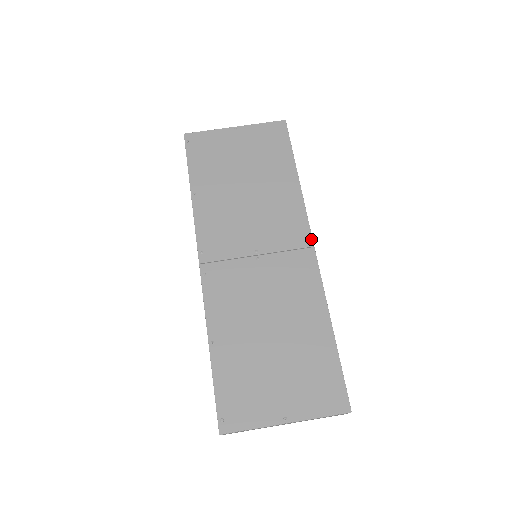
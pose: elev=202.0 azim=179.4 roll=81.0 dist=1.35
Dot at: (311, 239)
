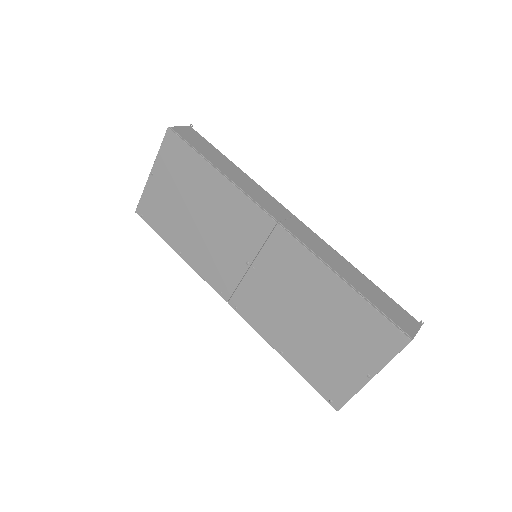
Dot at: (270, 218)
